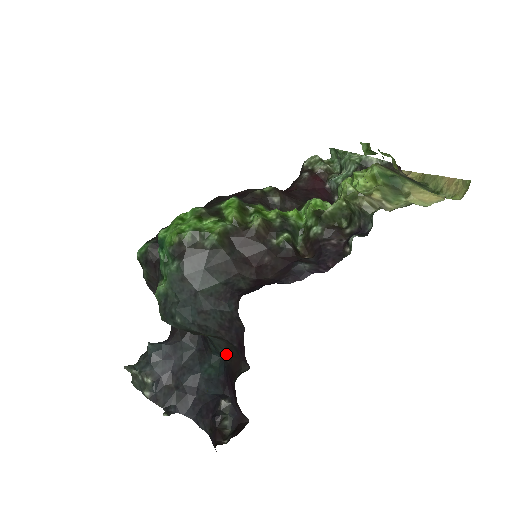
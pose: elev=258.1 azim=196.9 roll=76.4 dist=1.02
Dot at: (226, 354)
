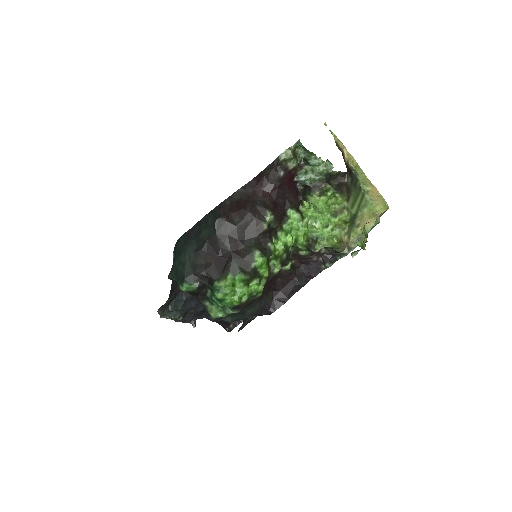
Dot at: occluded
